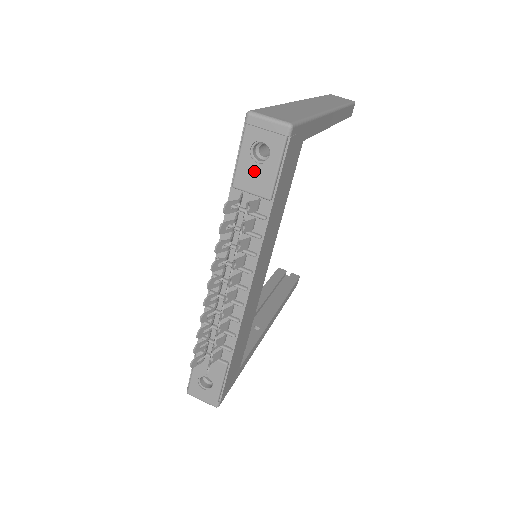
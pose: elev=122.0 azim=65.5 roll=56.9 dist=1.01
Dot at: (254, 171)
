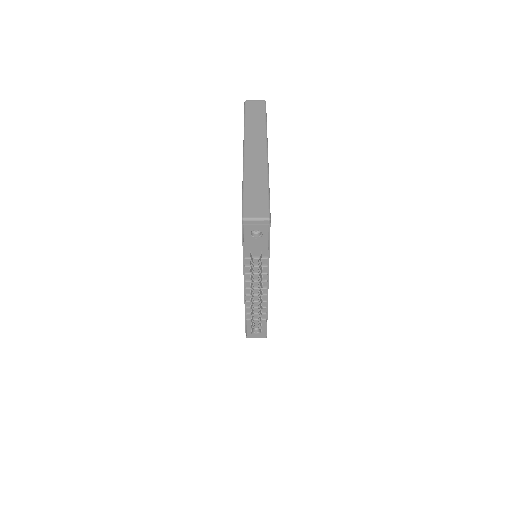
Dot at: (255, 242)
